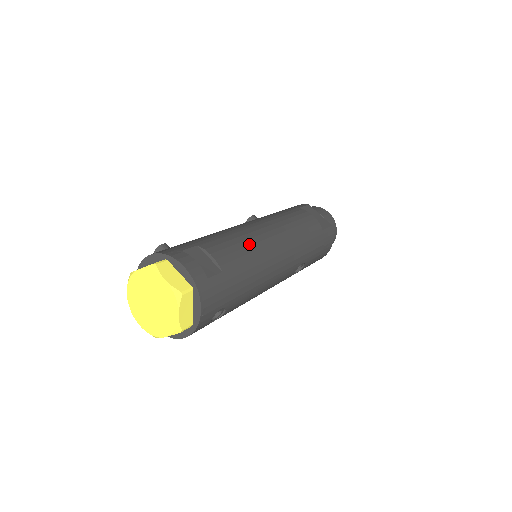
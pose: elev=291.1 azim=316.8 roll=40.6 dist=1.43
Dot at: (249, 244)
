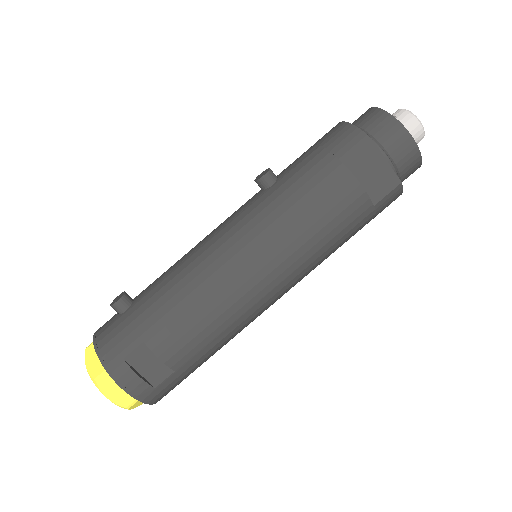
Dot at: (217, 315)
